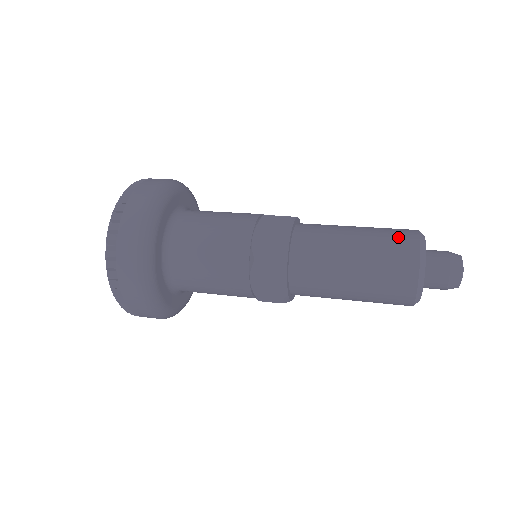
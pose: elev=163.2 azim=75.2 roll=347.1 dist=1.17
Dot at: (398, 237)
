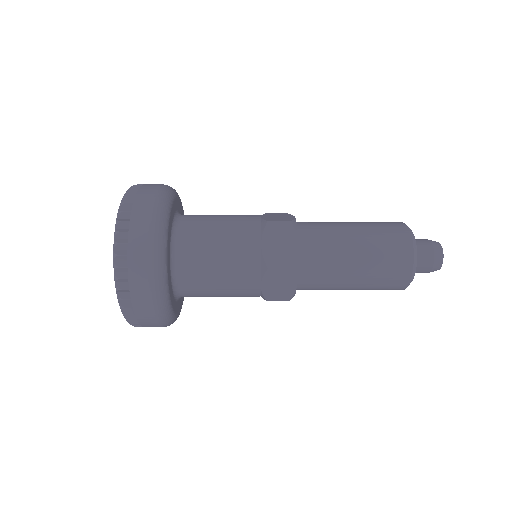
Dot at: occluded
